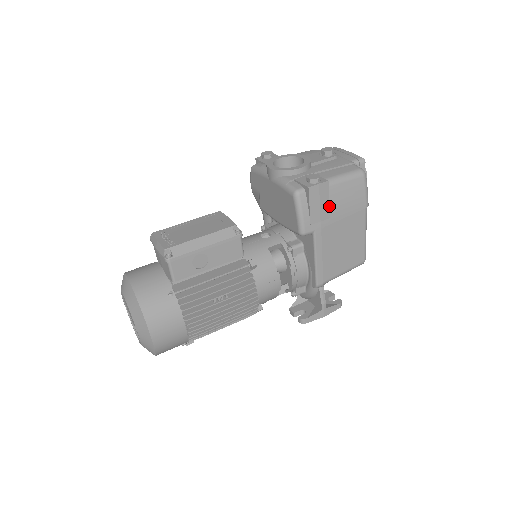
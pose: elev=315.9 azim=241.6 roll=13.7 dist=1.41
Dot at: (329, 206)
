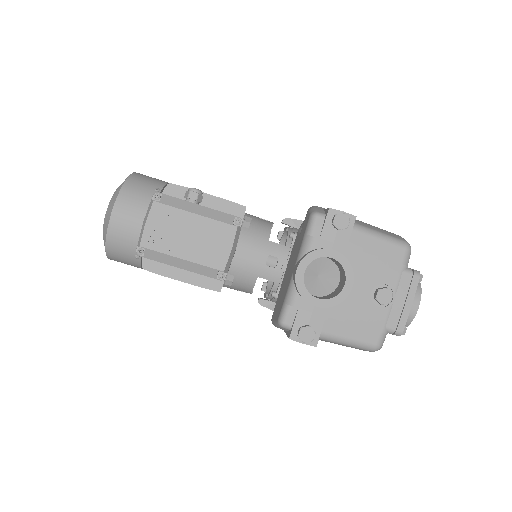
Dot at: occluded
